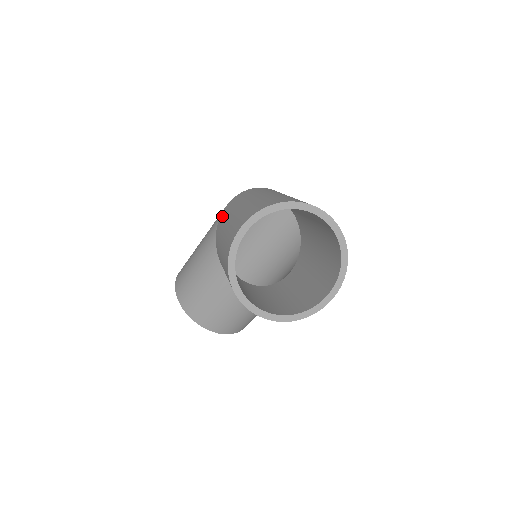
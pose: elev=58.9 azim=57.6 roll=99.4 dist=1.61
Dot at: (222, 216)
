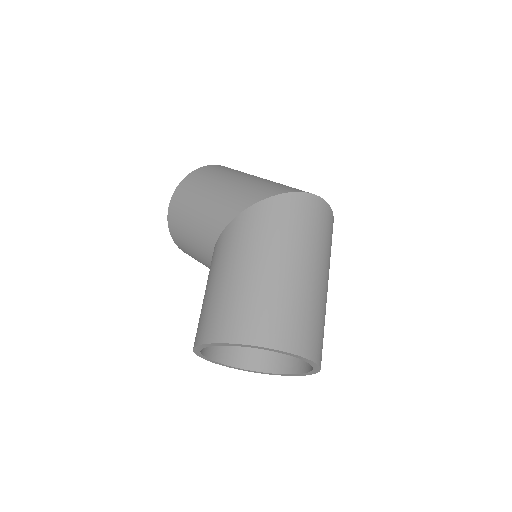
Dot at: (235, 227)
